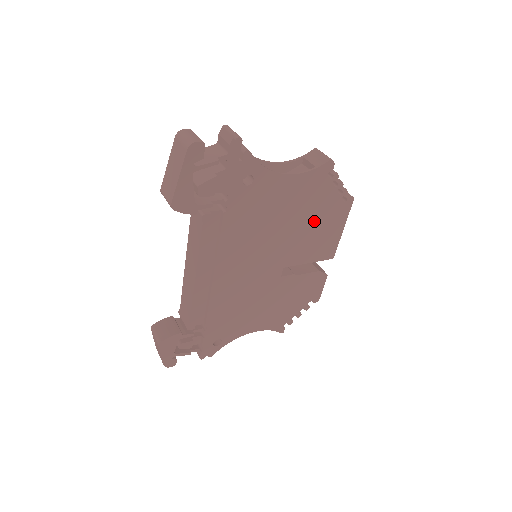
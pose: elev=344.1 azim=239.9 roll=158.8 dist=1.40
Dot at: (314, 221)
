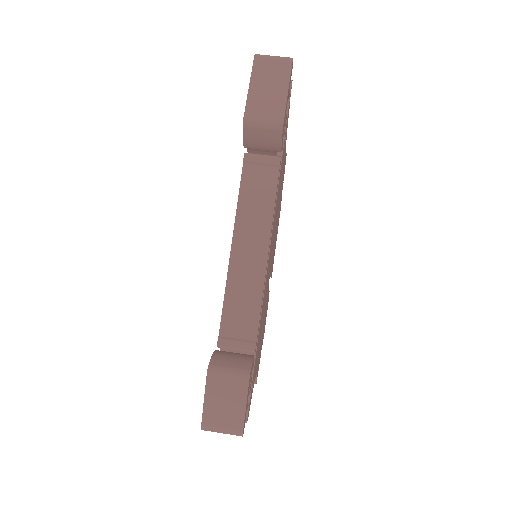
Dot at: occluded
